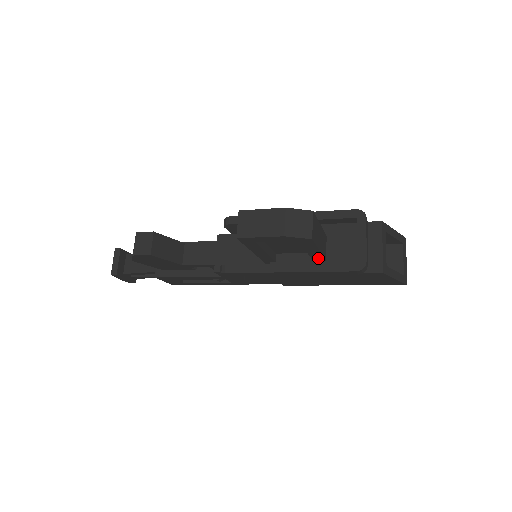
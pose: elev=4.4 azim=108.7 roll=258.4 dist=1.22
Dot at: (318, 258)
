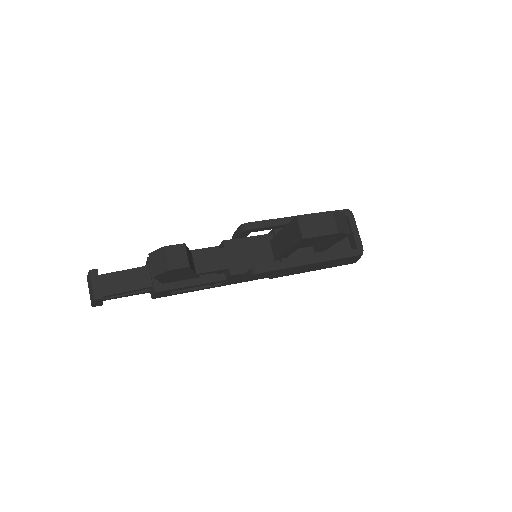
Dot at: (322, 250)
